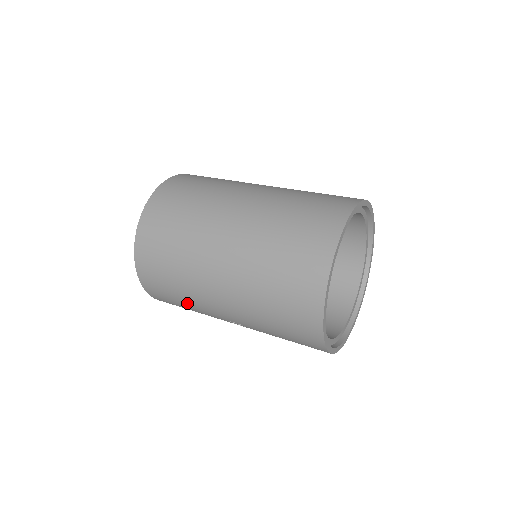
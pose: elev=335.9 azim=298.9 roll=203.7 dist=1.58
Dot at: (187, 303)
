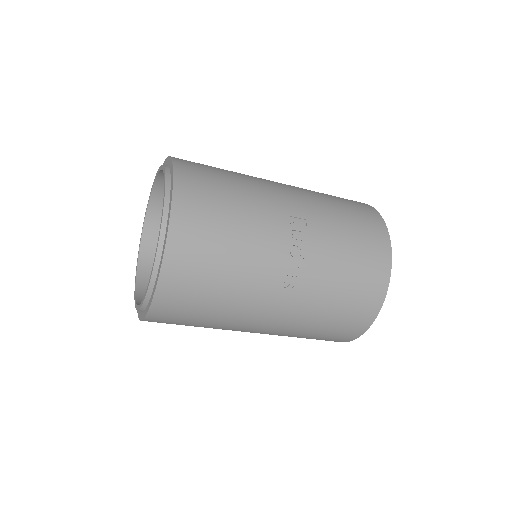
Dot at: (239, 191)
